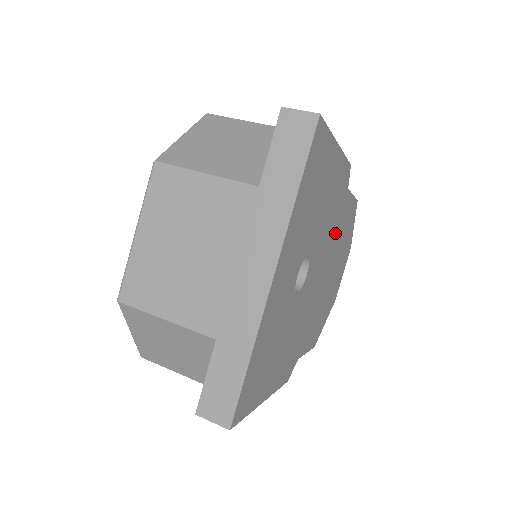
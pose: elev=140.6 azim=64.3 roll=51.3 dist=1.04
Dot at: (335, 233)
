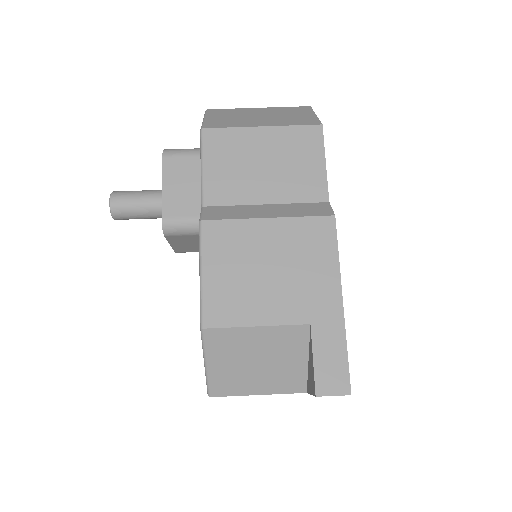
Dot at: occluded
